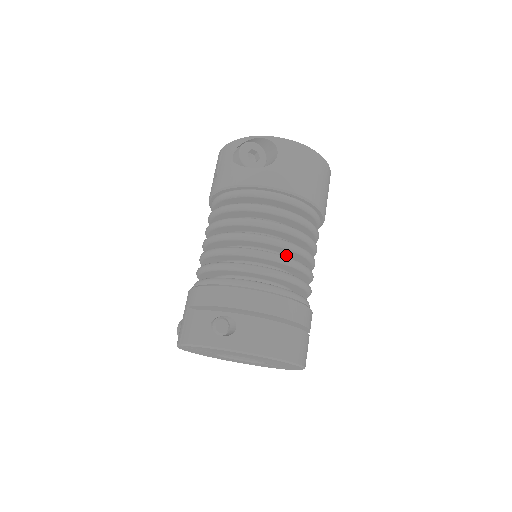
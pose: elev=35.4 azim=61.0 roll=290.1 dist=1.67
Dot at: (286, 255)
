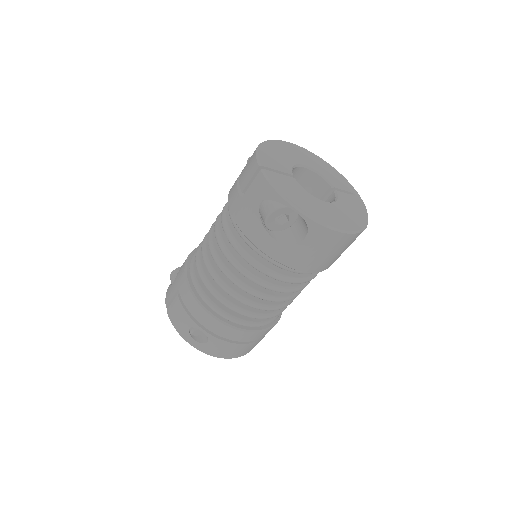
Dot at: occluded
